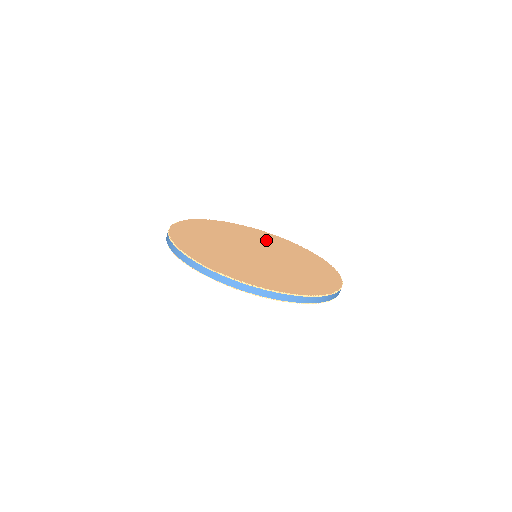
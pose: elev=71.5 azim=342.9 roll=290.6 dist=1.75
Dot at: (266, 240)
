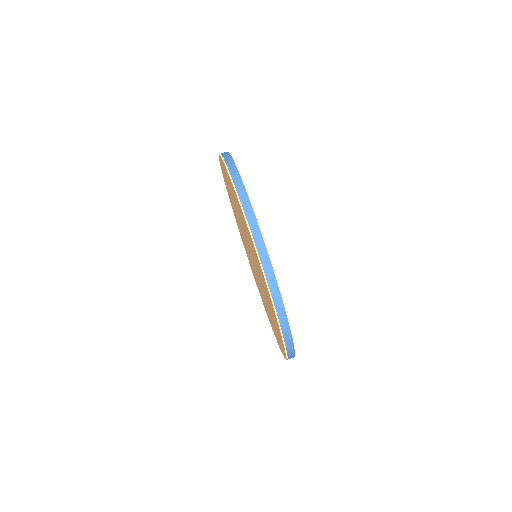
Dot at: occluded
